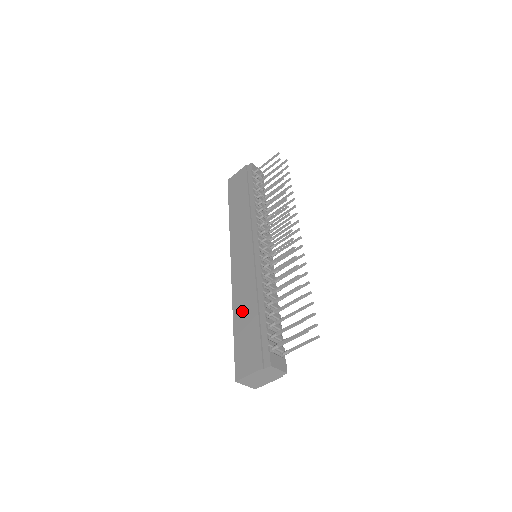
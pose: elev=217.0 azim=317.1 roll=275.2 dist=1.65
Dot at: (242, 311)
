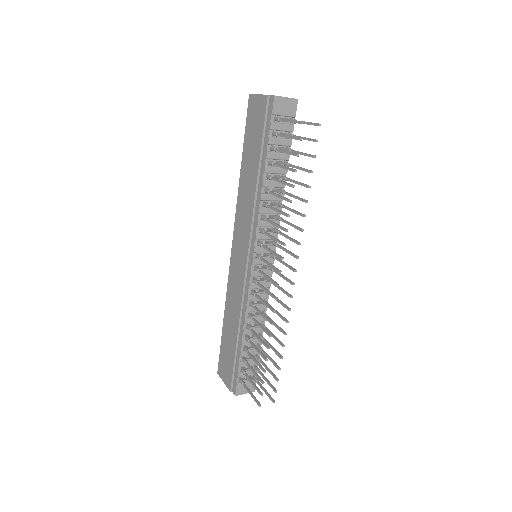
Dot at: (229, 321)
